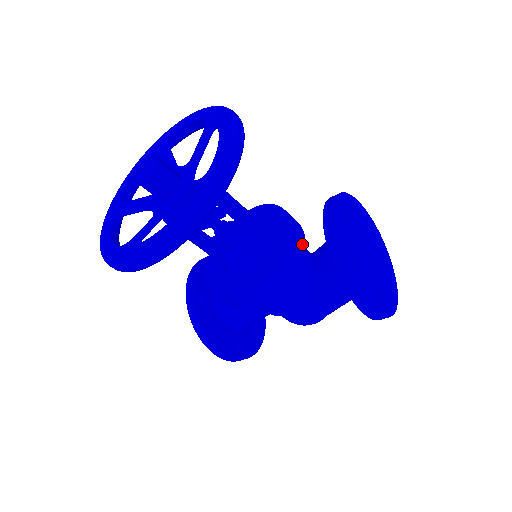
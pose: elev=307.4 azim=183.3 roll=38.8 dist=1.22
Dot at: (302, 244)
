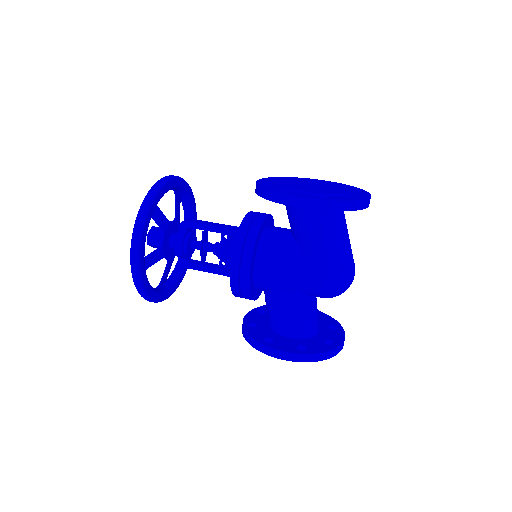
Dot at: (262, 216)
